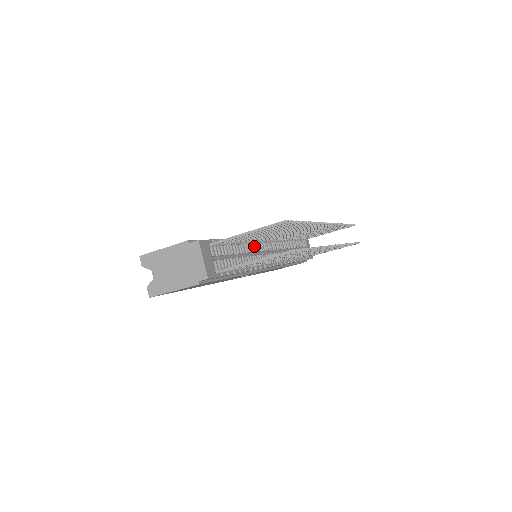
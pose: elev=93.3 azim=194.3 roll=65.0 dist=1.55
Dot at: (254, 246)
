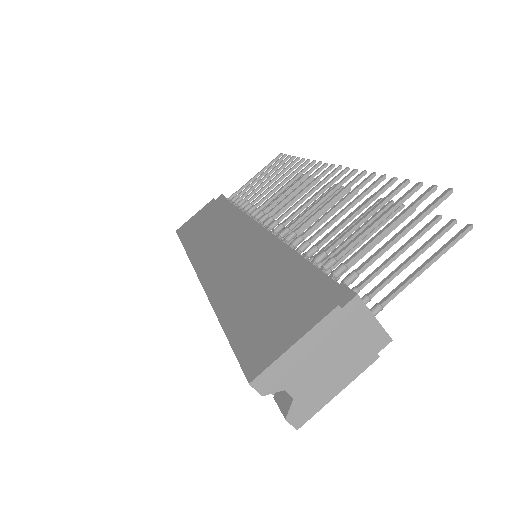
Dot at: occluded
